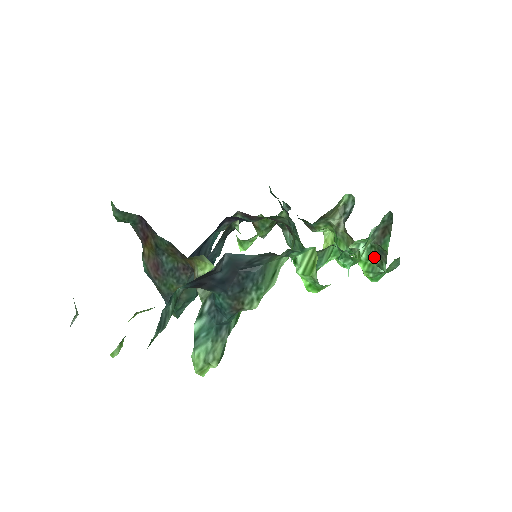
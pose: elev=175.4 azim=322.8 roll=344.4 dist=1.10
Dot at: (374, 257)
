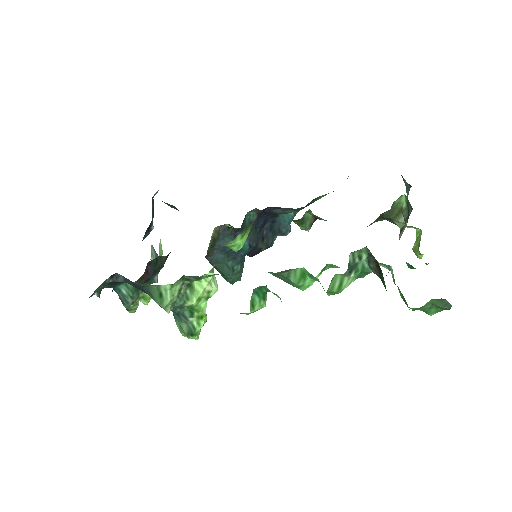
Dot at: occluded
